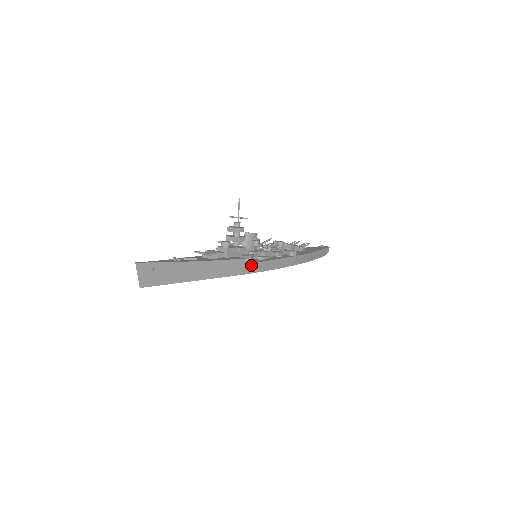
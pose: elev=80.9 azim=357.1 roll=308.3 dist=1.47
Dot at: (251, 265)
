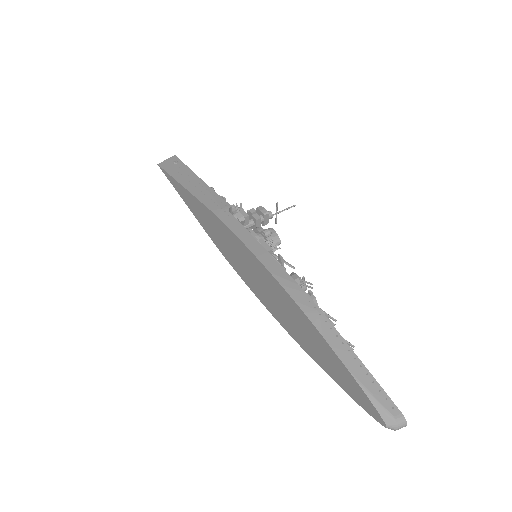
Dot at: (230, 216)
